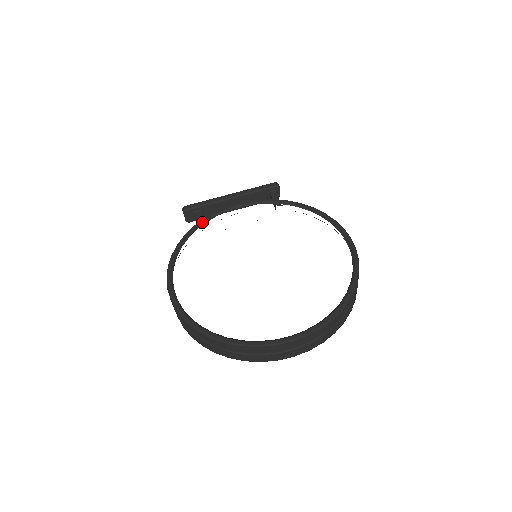
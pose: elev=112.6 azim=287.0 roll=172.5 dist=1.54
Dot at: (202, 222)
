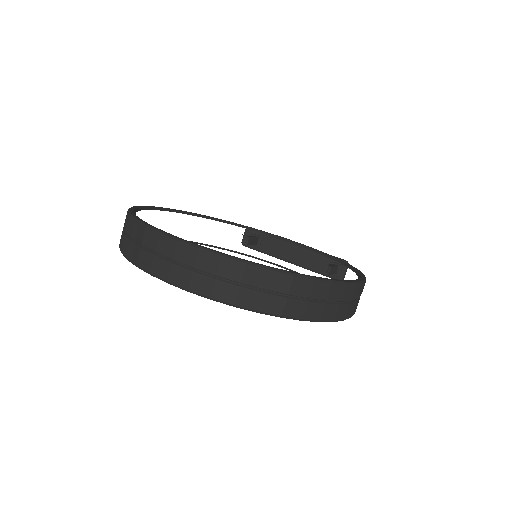
Dot at: (247, 226)
